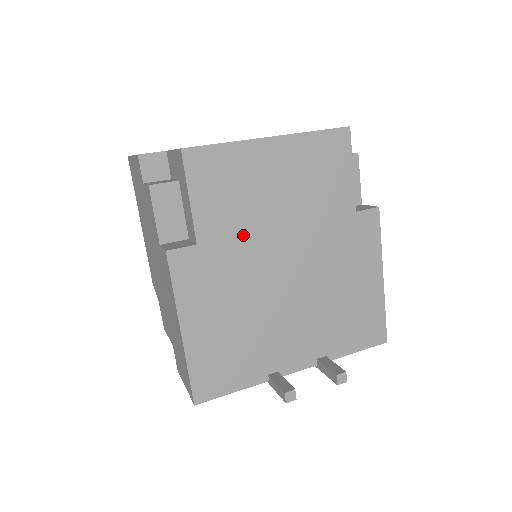
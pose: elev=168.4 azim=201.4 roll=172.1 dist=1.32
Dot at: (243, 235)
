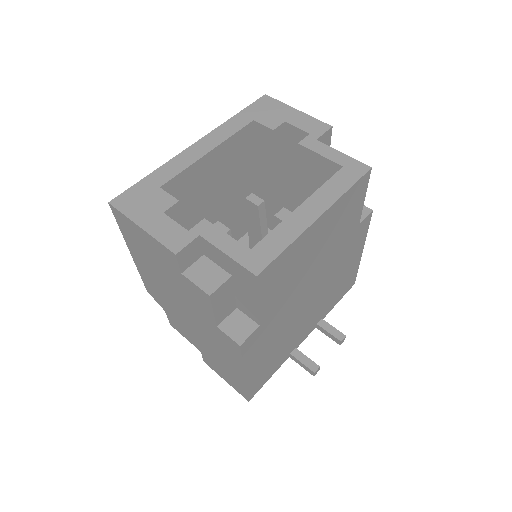
Dot at: (289, 296)
